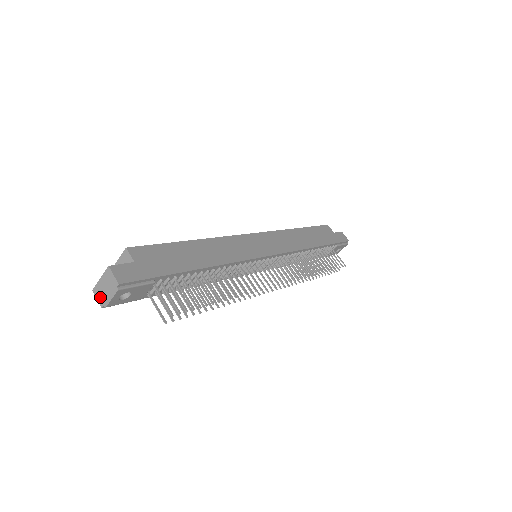
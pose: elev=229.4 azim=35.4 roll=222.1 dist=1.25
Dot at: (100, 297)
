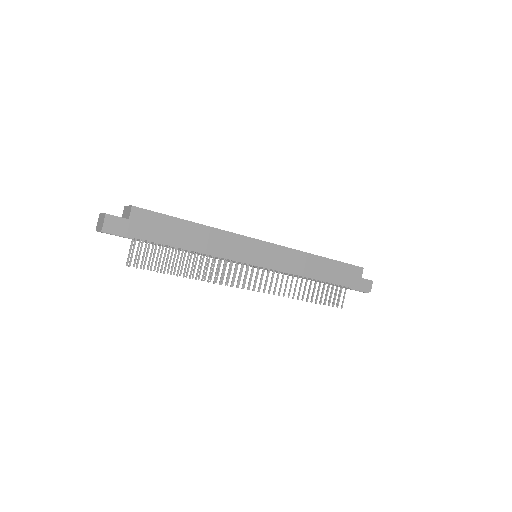
Dot at: (98, 222)
